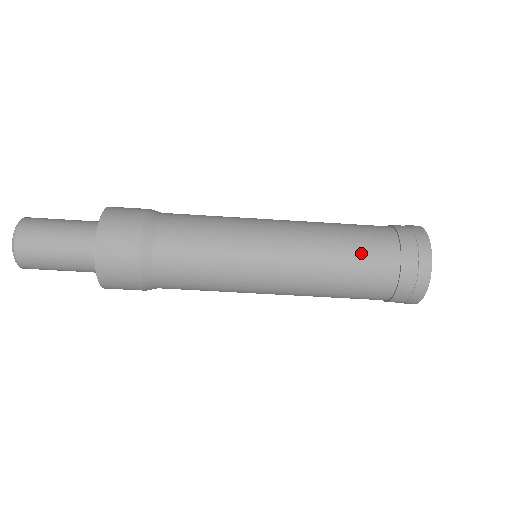
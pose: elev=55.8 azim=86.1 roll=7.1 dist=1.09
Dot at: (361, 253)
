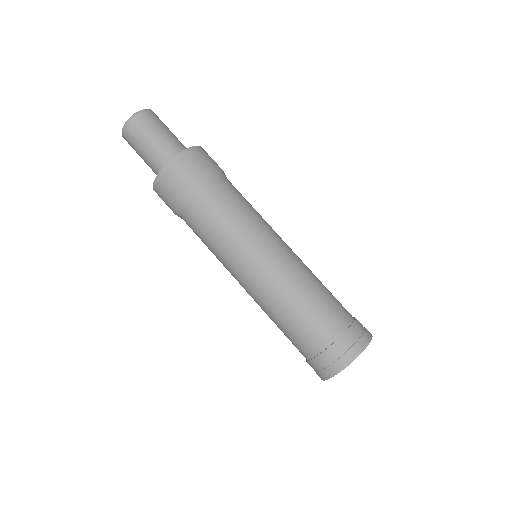
Dot at: (316, 312)
